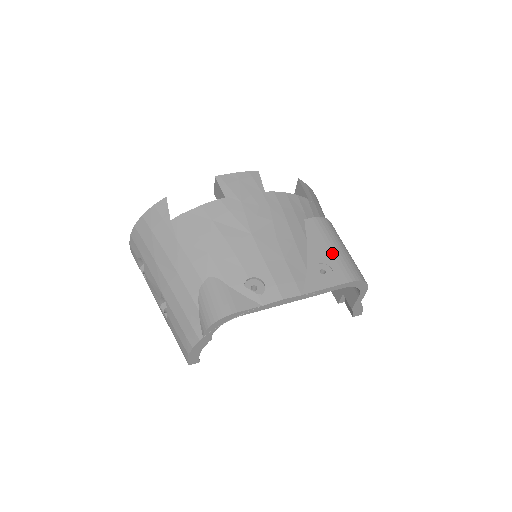
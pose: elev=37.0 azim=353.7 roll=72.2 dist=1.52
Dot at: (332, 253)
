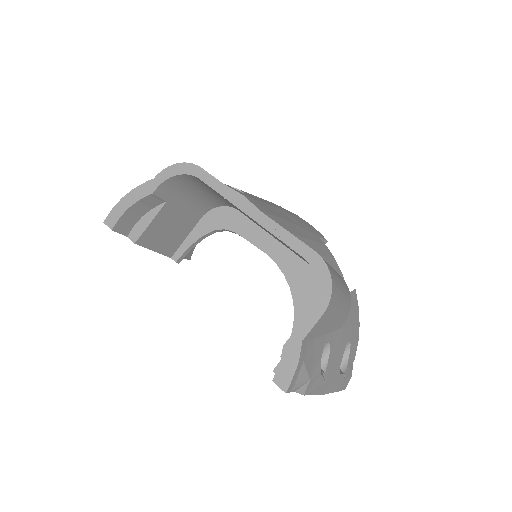
Dot at: occluded
